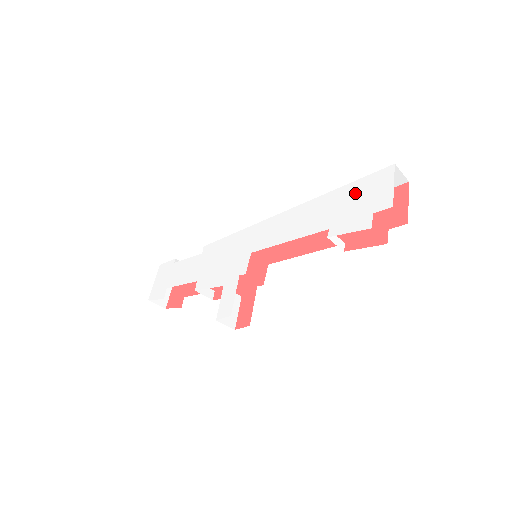
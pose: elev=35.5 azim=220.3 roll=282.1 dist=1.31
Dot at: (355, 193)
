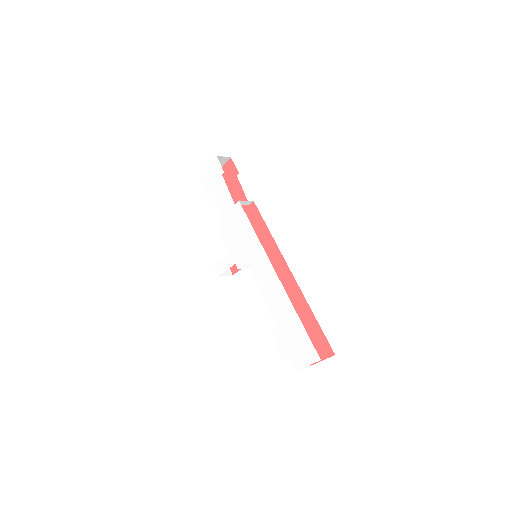
Dot at: (298, 336)
